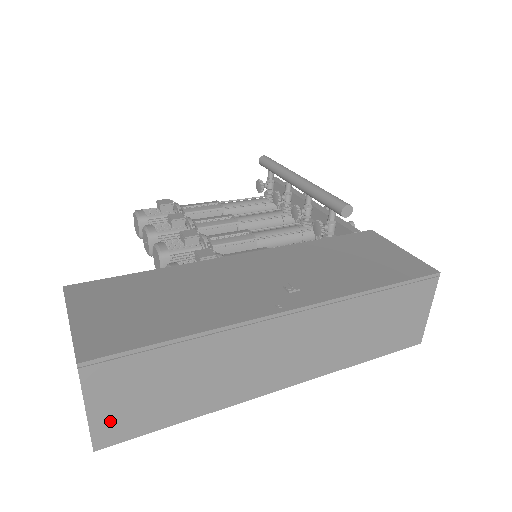
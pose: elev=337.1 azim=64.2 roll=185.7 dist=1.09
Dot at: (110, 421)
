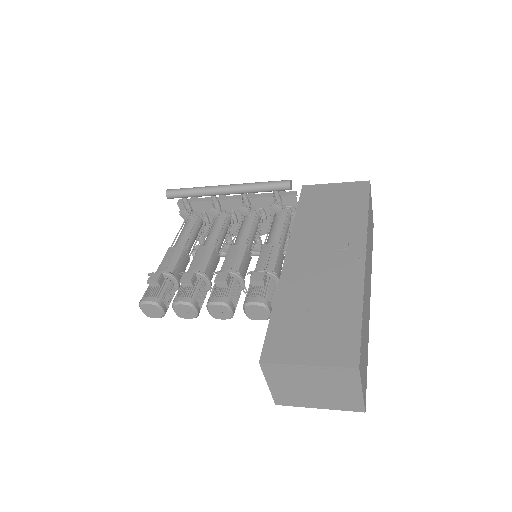
Dot at: (364, 388)
